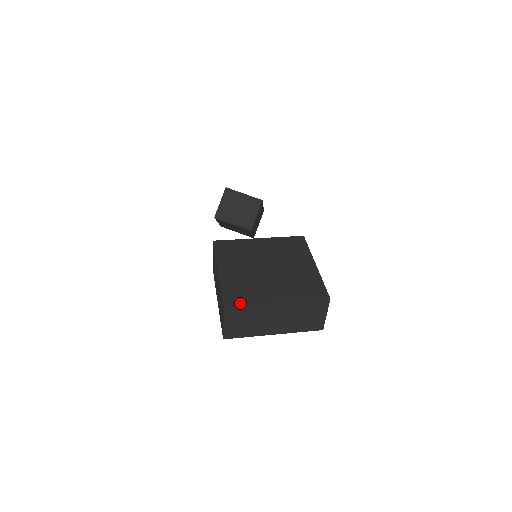
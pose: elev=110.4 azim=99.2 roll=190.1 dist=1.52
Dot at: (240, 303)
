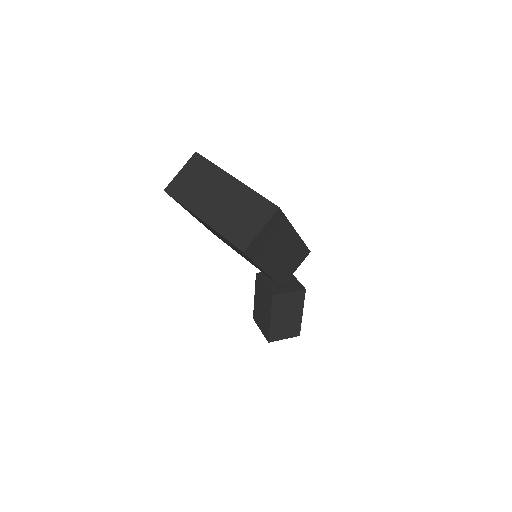
Dot at: (209, 161)
